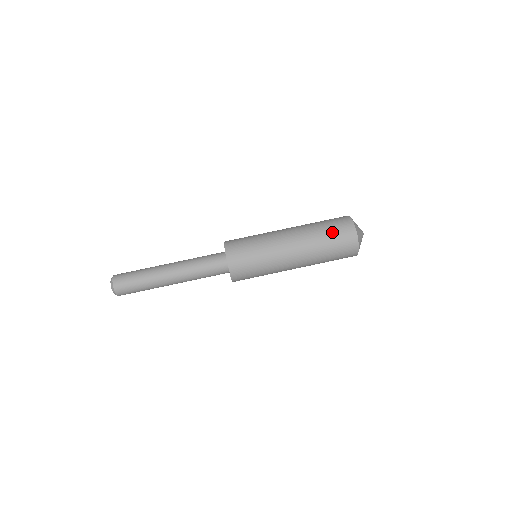
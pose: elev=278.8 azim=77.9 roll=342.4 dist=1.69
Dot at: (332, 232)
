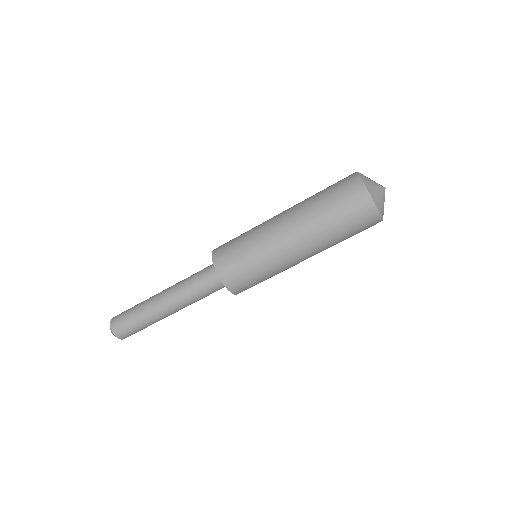
Dot at: (349, 228)
